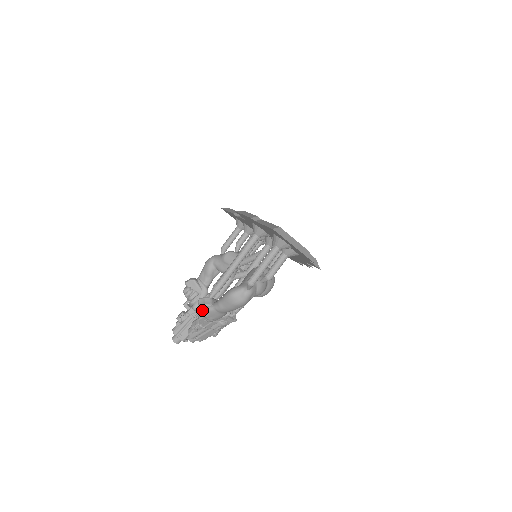
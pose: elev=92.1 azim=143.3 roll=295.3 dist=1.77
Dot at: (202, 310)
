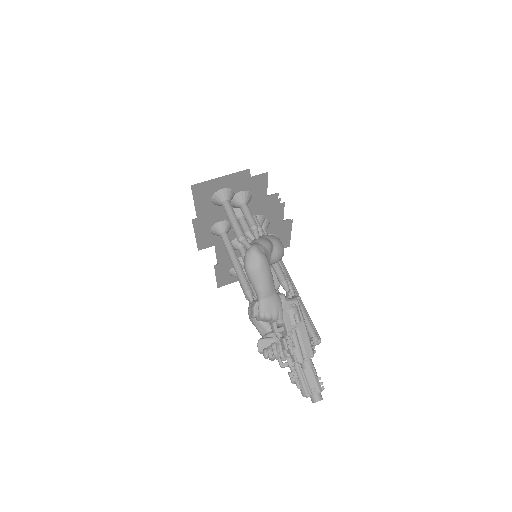
Dot at: (259, 316)
